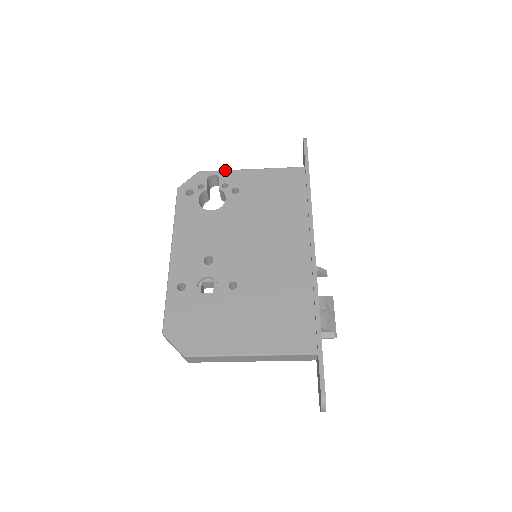
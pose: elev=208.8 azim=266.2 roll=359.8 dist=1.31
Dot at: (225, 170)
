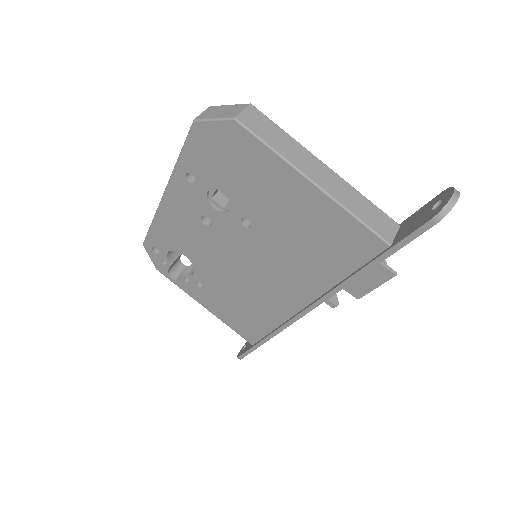
Dot at: occluded
